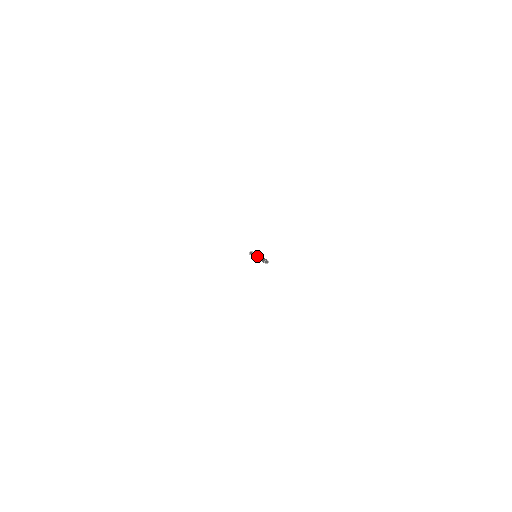
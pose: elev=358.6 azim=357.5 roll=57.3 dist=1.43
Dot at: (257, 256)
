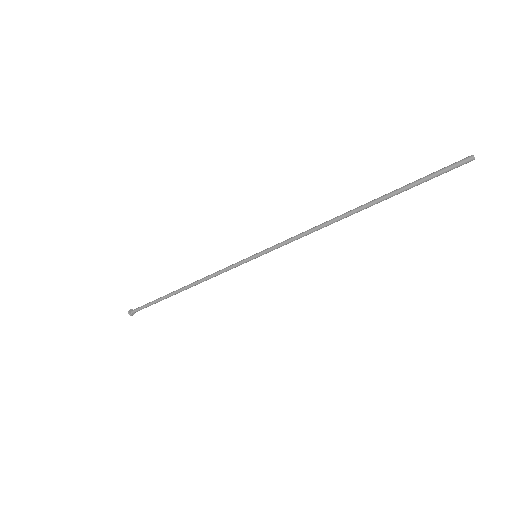
Dot at: occluded
